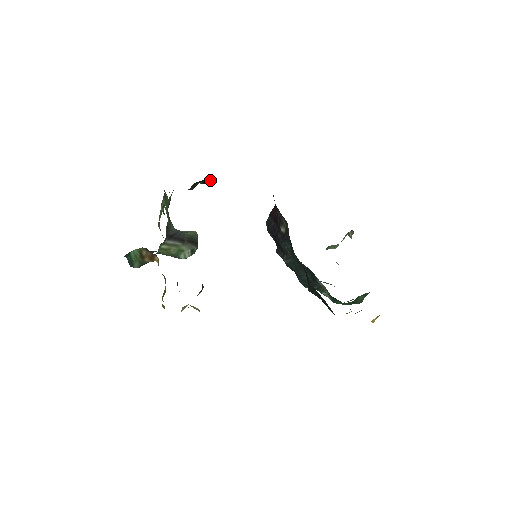
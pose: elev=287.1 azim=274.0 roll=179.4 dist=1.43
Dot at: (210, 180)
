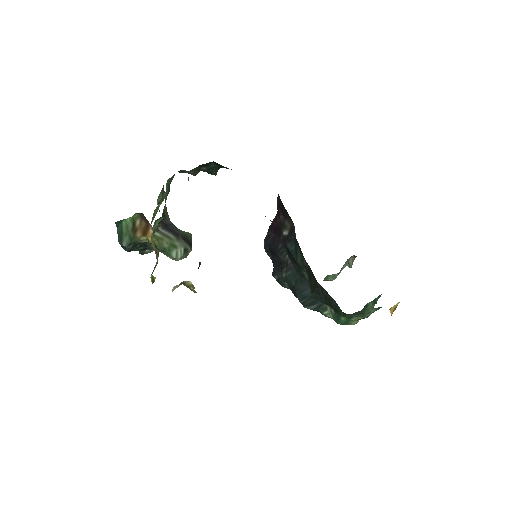
Dot at: (215, 166)
